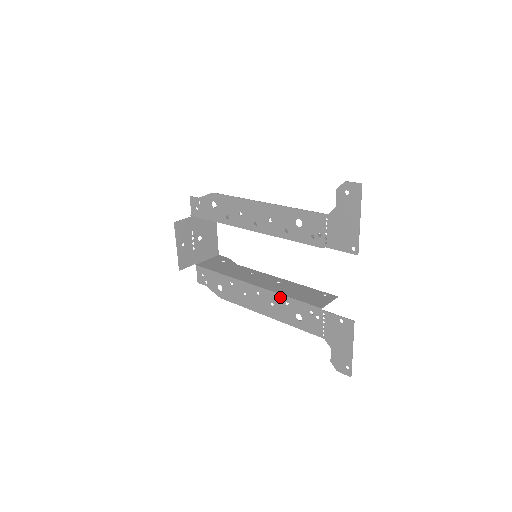
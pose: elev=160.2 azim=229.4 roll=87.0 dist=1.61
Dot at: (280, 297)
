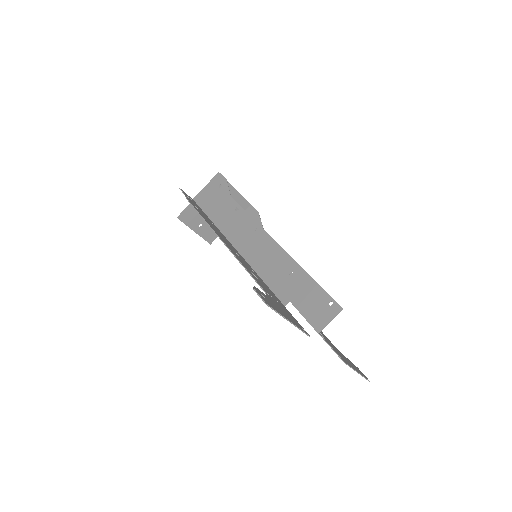
Dot at: occluded
